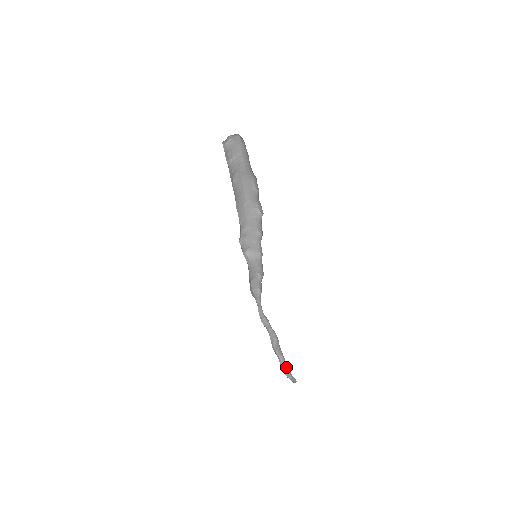
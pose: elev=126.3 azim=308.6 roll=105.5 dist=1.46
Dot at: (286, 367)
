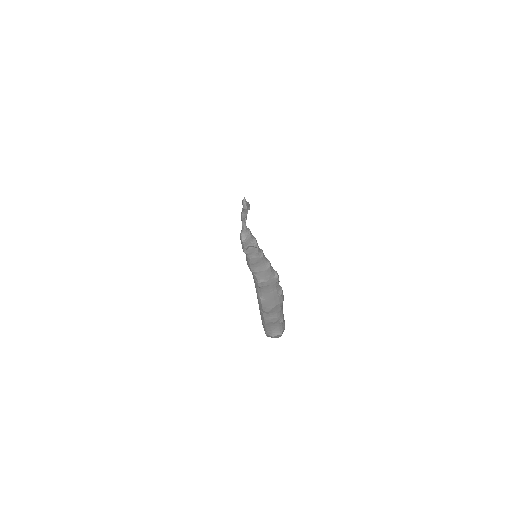
Dot at: occluded
